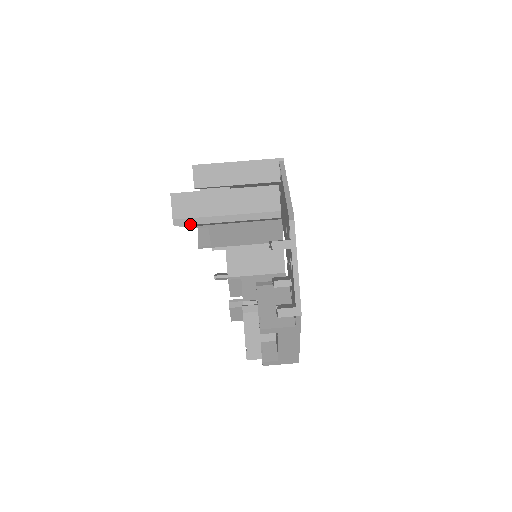
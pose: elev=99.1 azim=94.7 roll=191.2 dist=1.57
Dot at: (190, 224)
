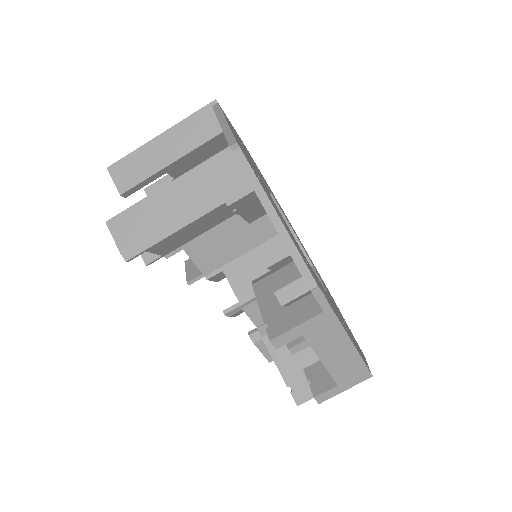
Dot at: (144, 249)
